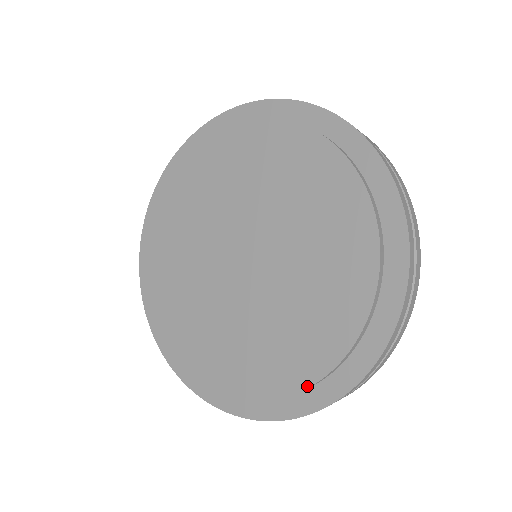
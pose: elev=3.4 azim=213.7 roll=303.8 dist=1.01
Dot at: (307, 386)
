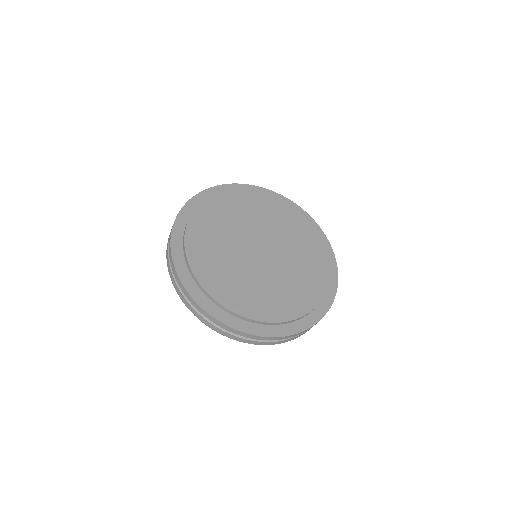
Dot at: (329, 279)
